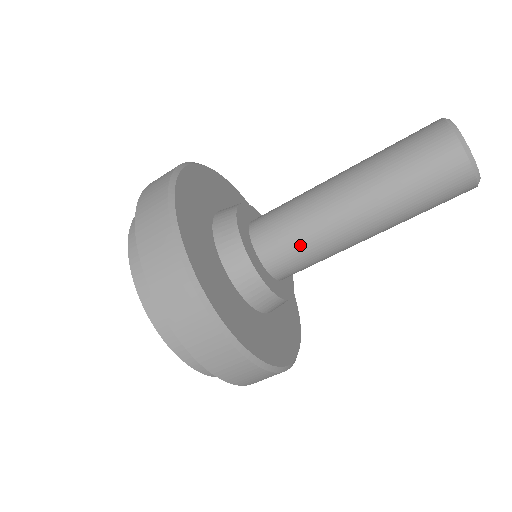
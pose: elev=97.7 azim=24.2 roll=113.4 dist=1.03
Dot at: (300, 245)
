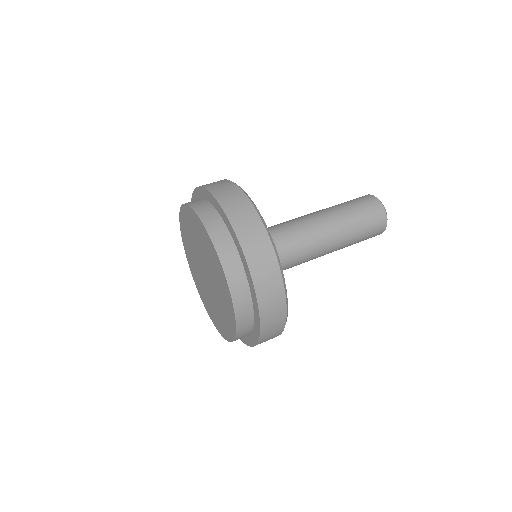
Dot at: (300, 250)
